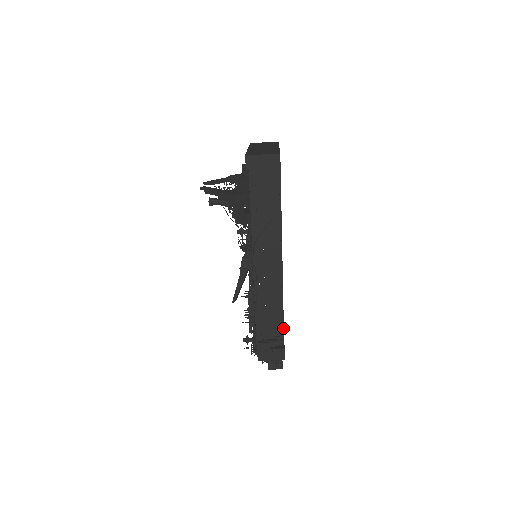
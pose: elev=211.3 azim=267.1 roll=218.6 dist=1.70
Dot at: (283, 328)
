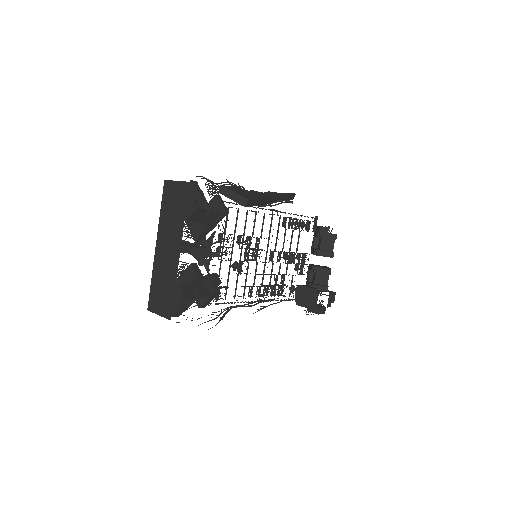
Dot at: occluded
